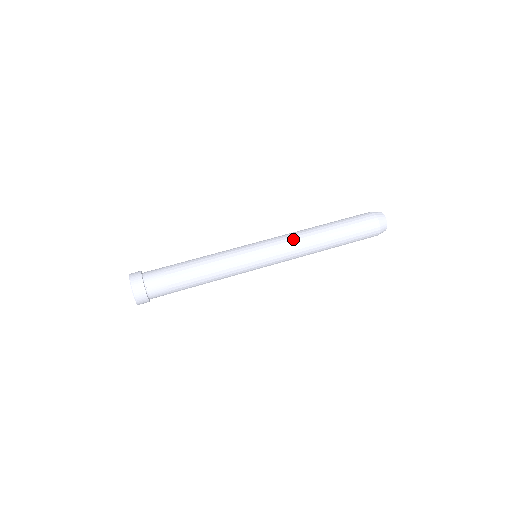
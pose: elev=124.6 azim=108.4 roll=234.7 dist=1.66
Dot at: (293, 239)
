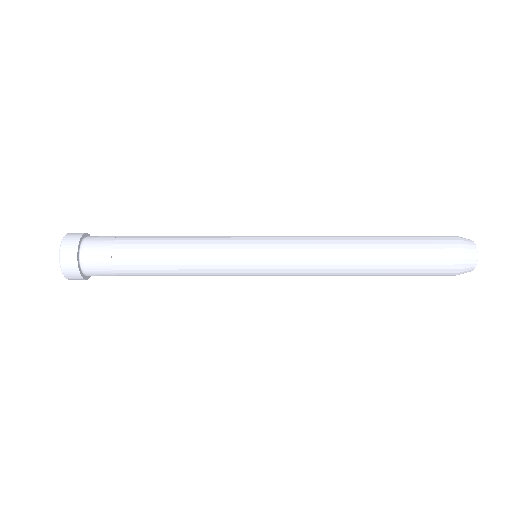
Dot at: (317, 268)
